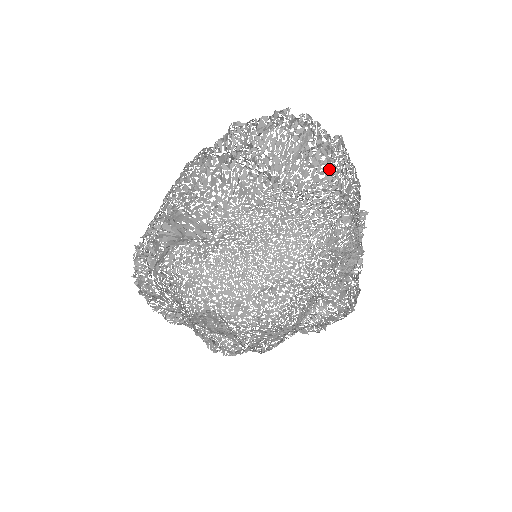
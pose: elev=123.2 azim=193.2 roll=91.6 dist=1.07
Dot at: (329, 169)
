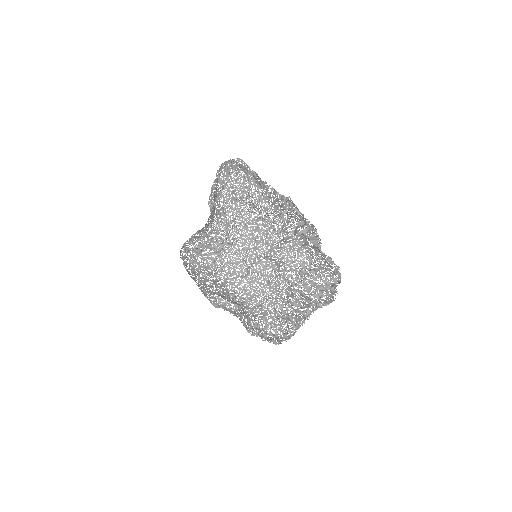
Dot at: (220, 173)
